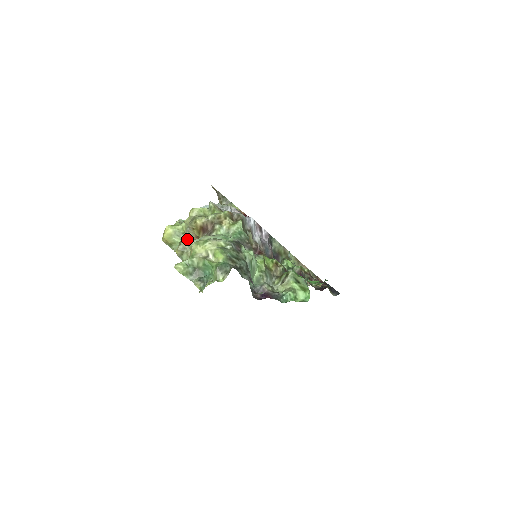
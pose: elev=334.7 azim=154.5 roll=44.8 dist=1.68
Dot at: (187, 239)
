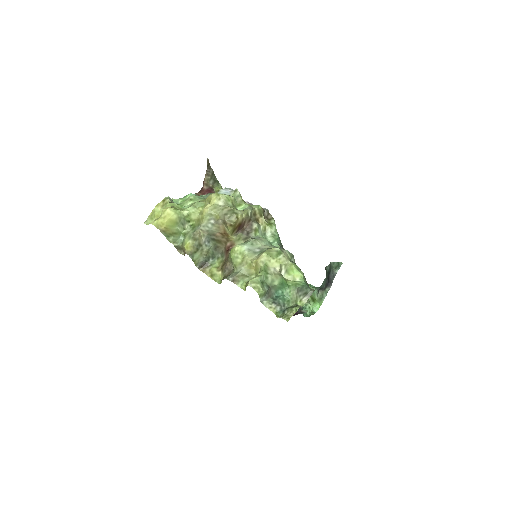
Dot at: (204, 233)
